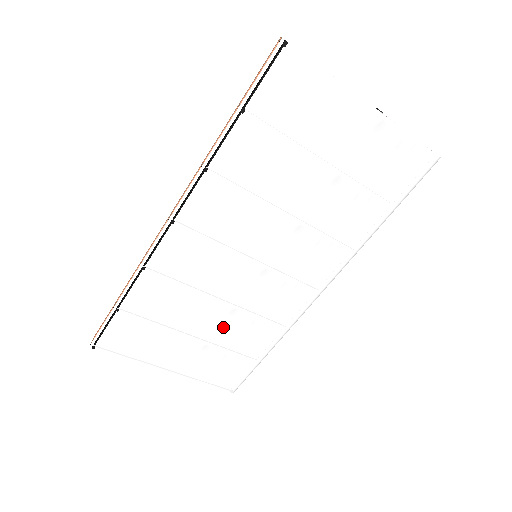
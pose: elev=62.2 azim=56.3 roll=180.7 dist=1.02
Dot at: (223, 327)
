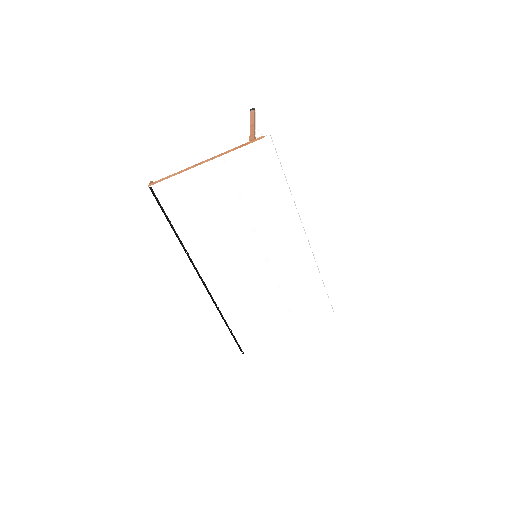
Dot at: (285, 296)
